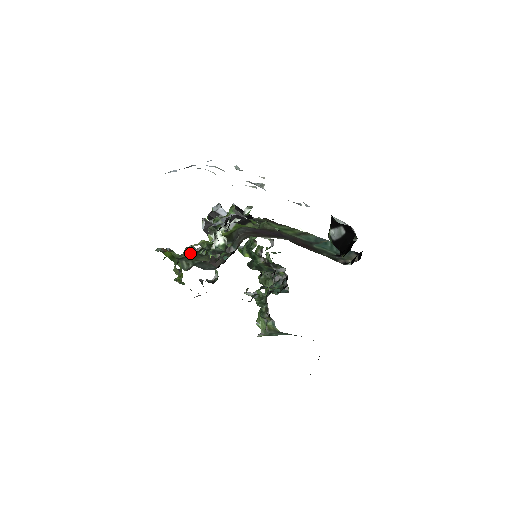
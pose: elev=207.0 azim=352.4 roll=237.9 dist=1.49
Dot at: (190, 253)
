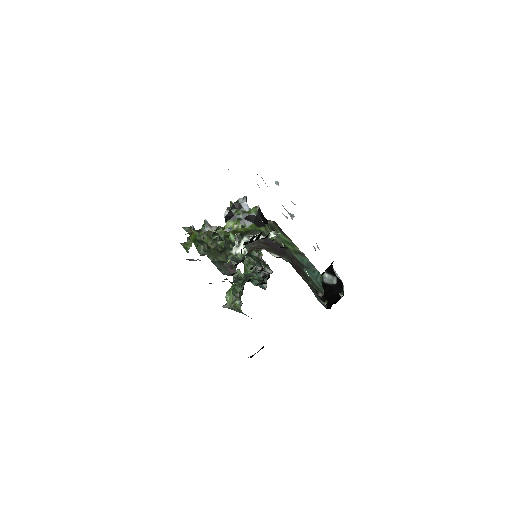
Dot at: (208, 237)
